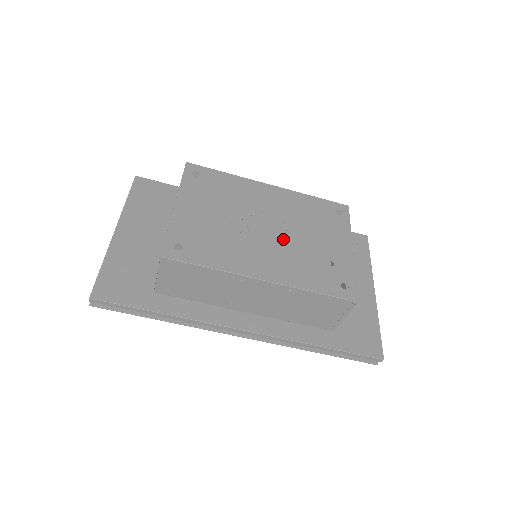
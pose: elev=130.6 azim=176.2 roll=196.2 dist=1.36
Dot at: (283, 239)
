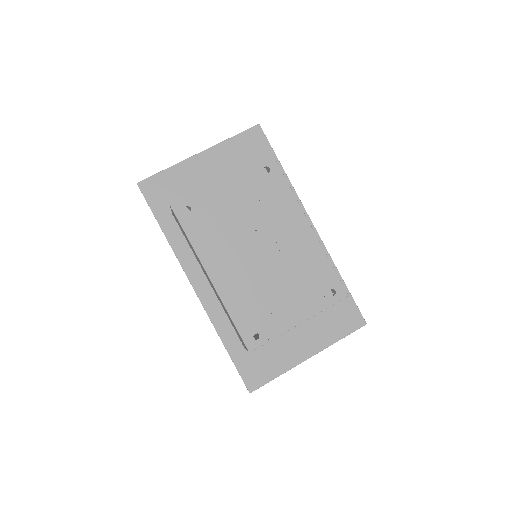
Dot at: (261, 269)
